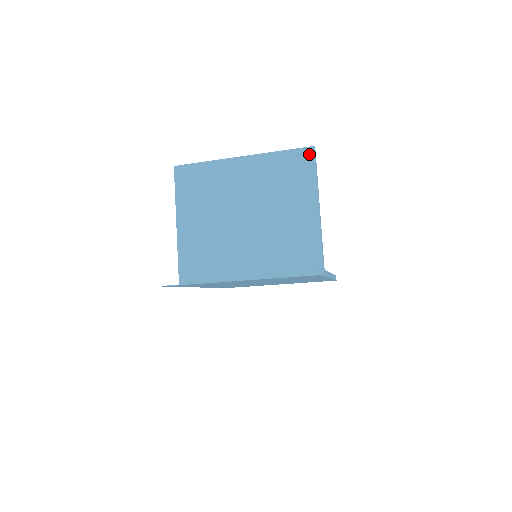
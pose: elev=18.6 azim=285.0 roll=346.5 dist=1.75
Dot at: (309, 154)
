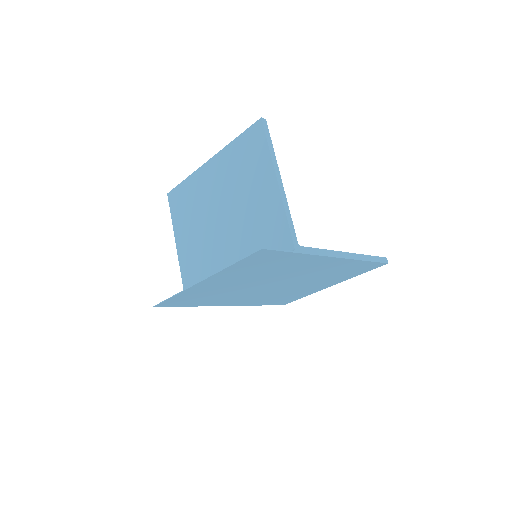
Dot at: (258, 128)
